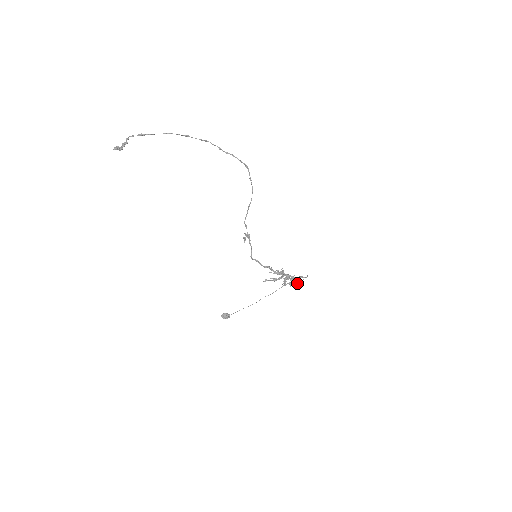
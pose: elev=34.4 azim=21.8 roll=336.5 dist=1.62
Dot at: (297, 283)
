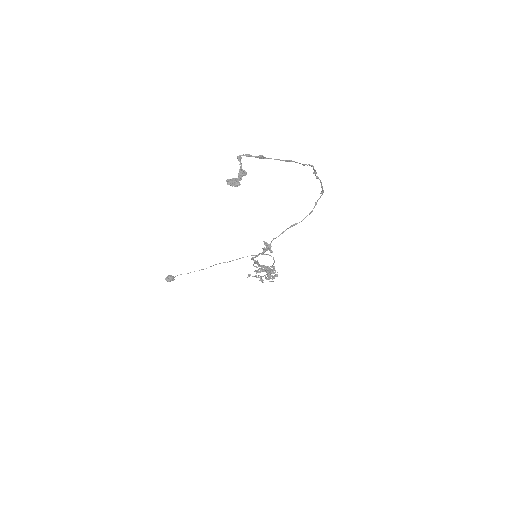
Dot at: (273, 277)
